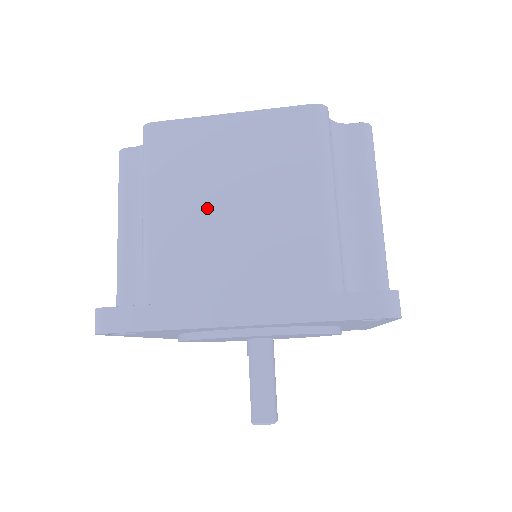
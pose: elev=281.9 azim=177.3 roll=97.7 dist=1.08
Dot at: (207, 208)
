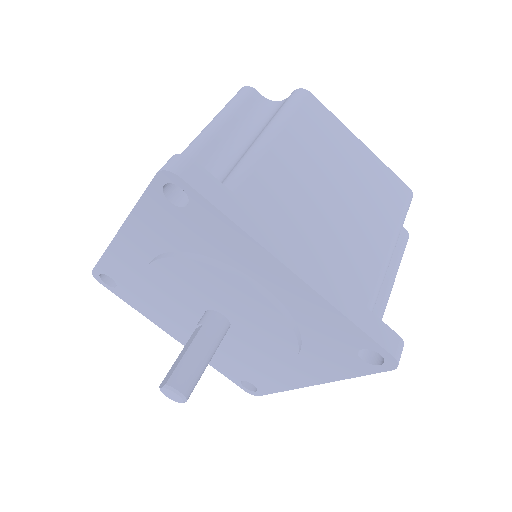
Dot at: (316, 176)
